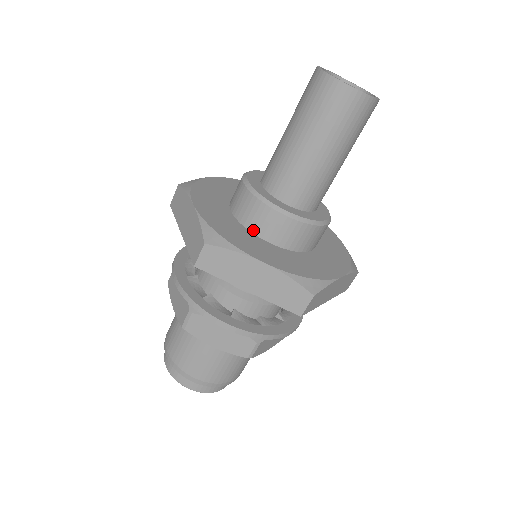
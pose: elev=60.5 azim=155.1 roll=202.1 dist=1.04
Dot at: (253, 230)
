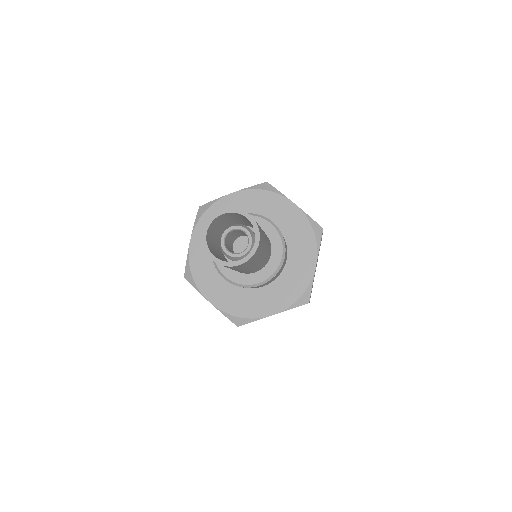
Dot at: occluded
